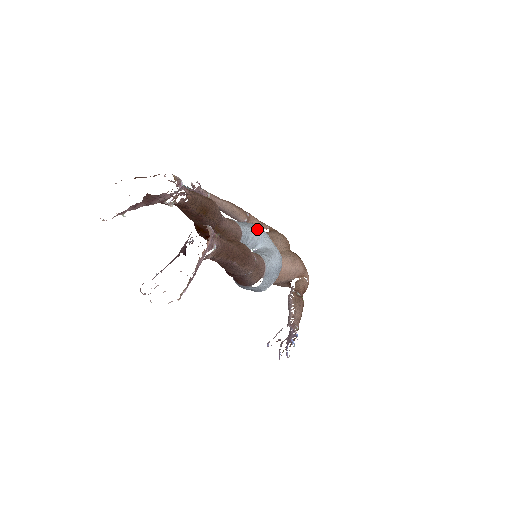
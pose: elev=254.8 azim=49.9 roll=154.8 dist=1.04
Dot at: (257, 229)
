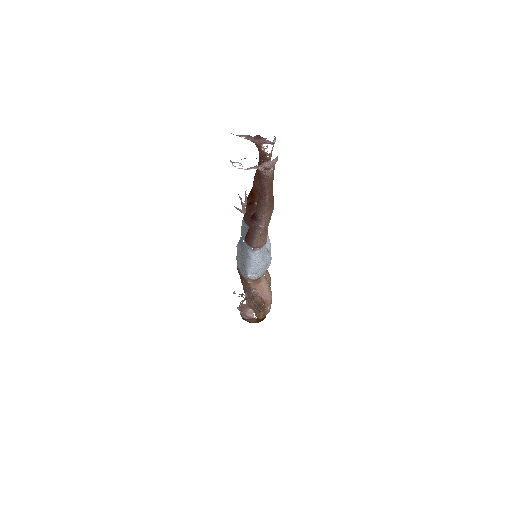
Dot at: occluded
